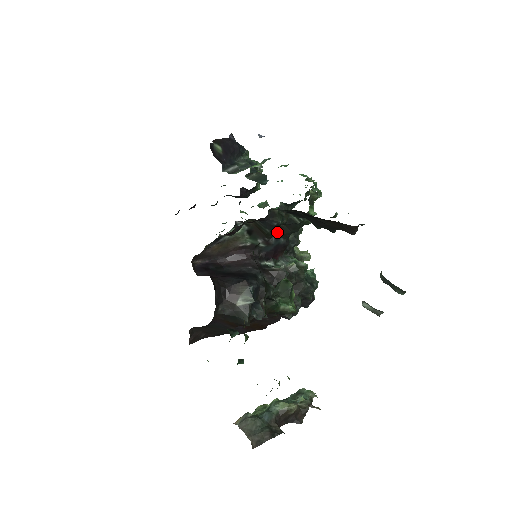
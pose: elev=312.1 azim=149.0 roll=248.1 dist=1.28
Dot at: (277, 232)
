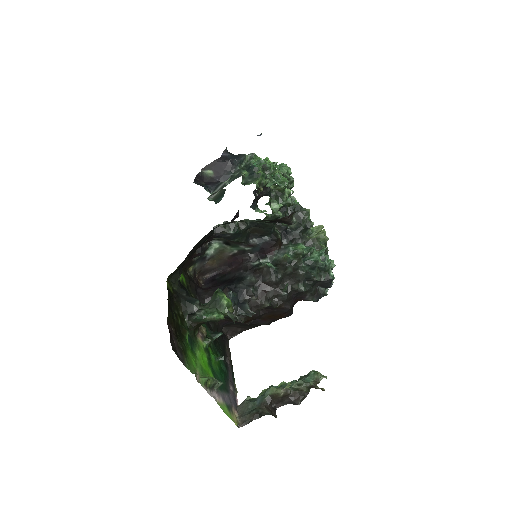
Dot at: (255, 234)
